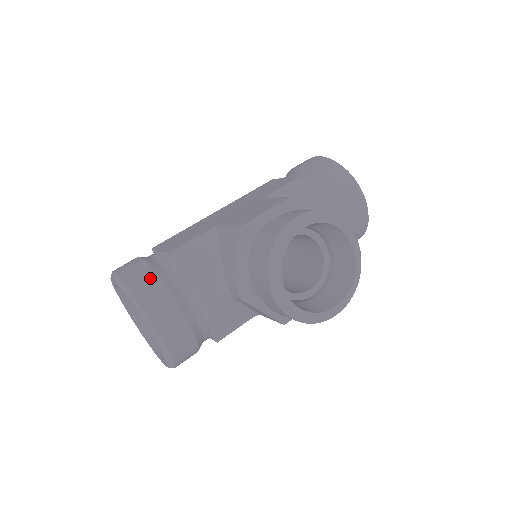
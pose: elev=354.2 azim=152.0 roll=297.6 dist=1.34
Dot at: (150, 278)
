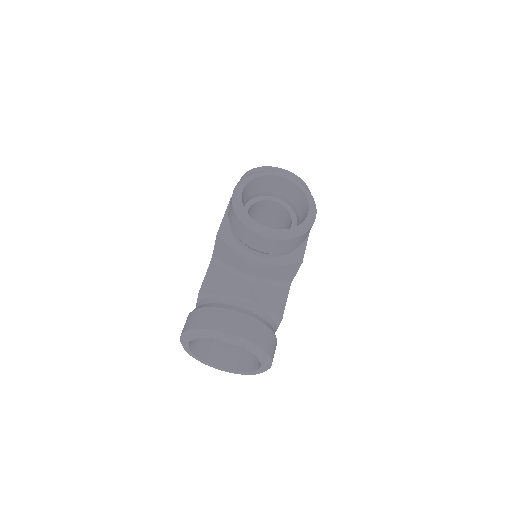
Dot at: (199, 313)
